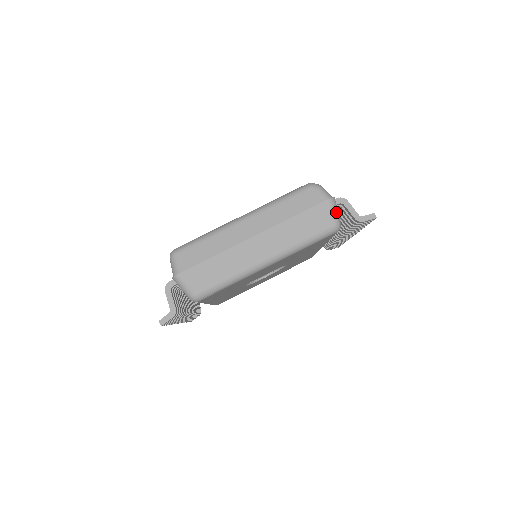
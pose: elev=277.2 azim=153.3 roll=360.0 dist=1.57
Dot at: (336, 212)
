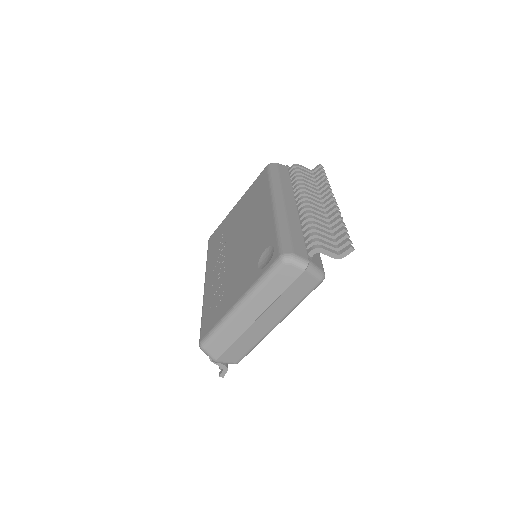
Dot at: (316, 272)
